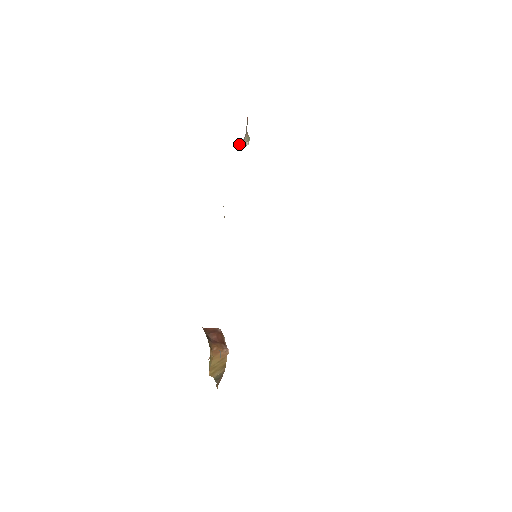
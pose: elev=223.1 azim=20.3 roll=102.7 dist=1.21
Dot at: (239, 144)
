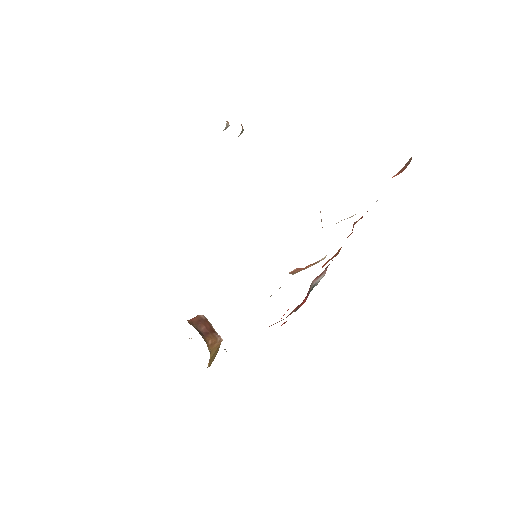
Dot at: occluded
